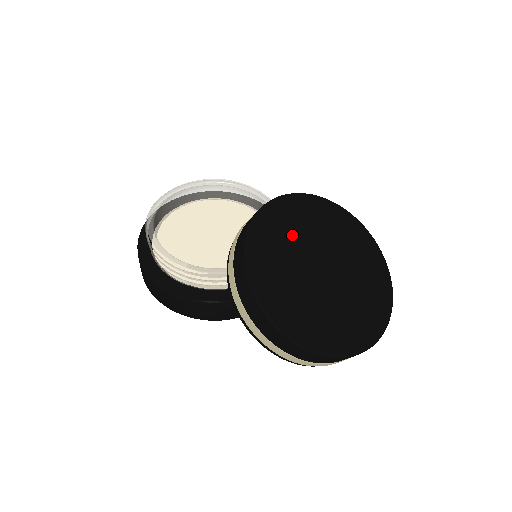
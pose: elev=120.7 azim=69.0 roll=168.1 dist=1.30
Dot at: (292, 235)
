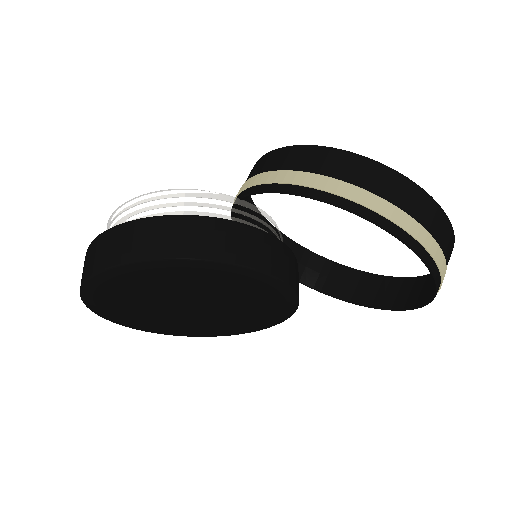
Dot at: occluded
